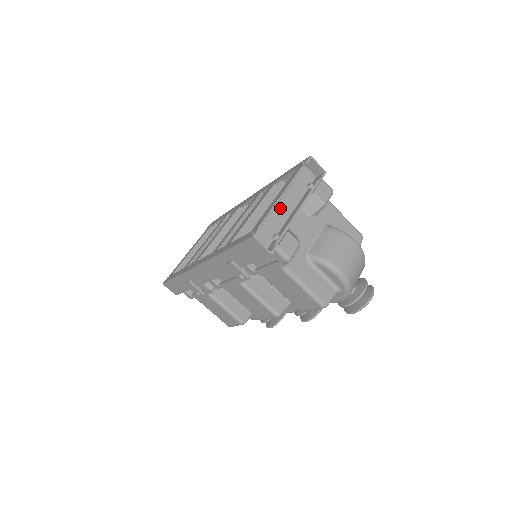
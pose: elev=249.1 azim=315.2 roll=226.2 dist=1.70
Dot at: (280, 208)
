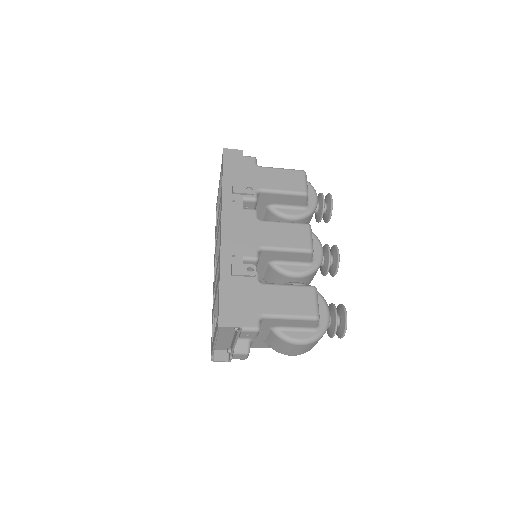
Dot at: (222, 335)
